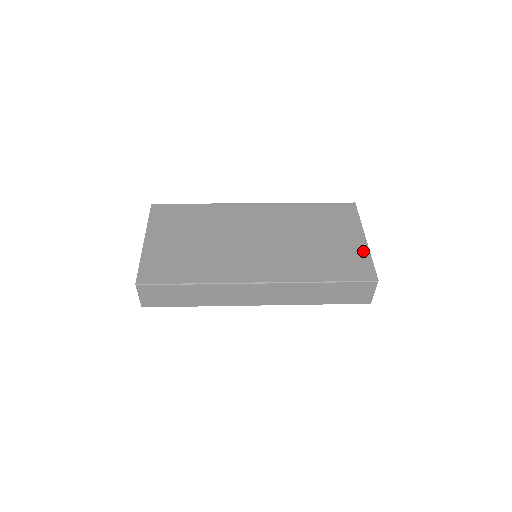
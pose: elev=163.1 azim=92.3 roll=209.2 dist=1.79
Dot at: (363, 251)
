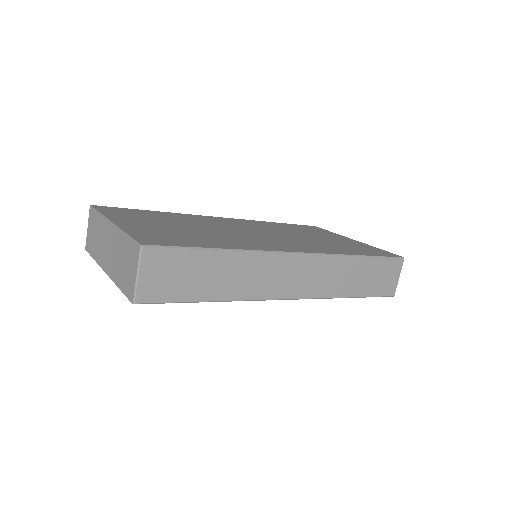
Dot at: (365, 245)
